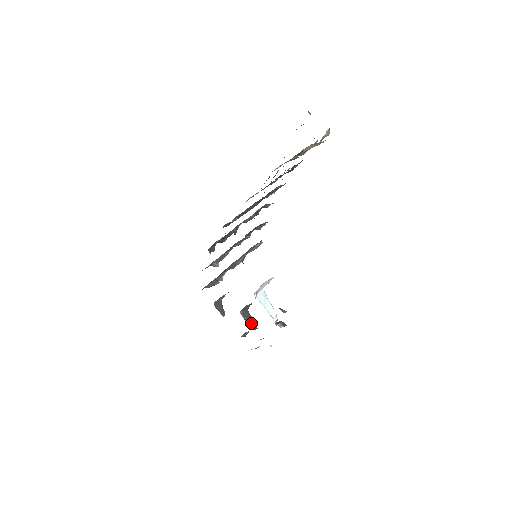
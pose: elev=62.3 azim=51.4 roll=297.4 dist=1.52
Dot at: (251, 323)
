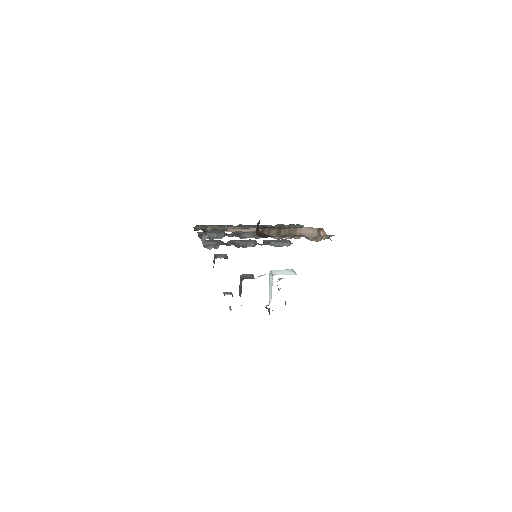
Dot at: (241, 290)
